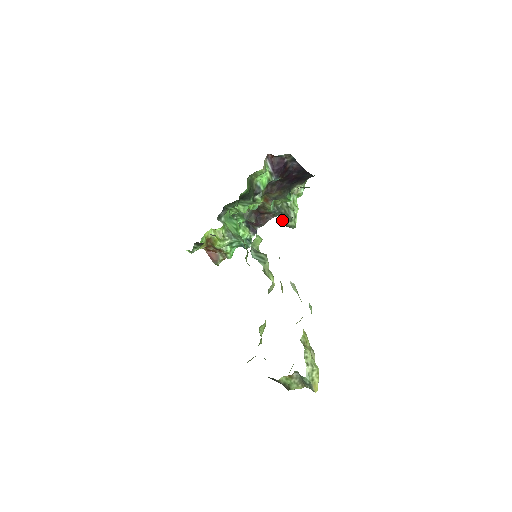
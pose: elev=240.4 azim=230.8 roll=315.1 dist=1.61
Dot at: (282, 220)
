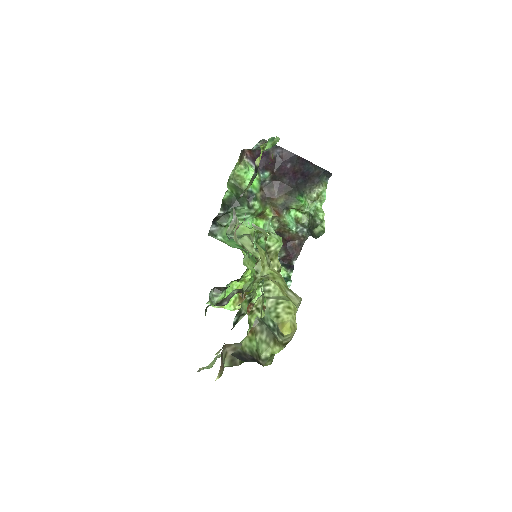
Dot at: (311, 235)
